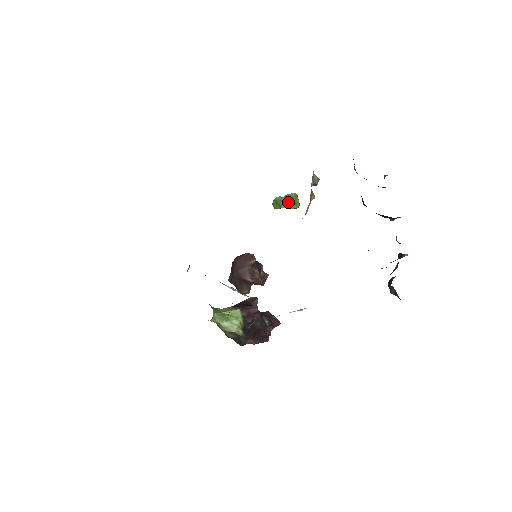
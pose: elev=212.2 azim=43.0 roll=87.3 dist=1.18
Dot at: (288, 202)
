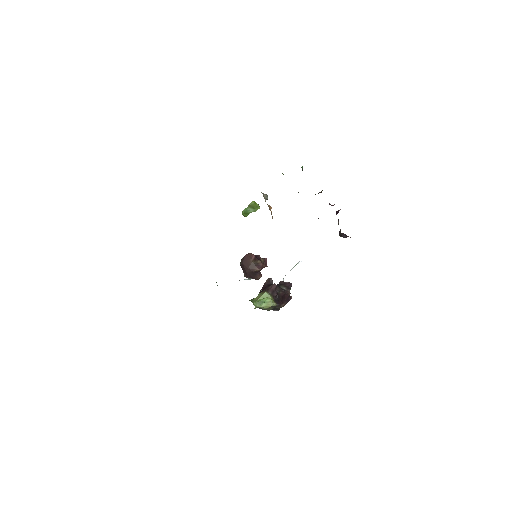
Dot at: (252, 209)
